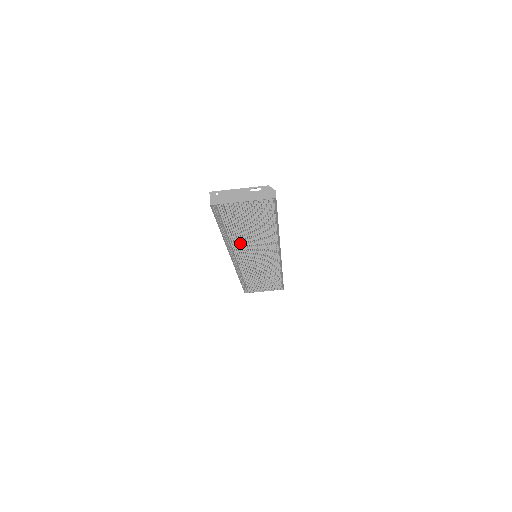
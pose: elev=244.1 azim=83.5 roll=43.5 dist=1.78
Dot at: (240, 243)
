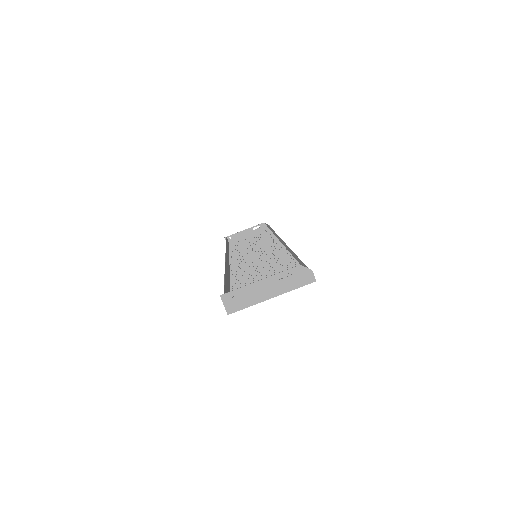
Dot at: occluded
